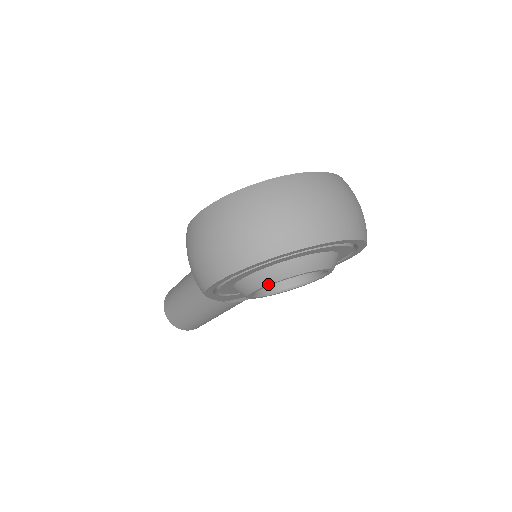
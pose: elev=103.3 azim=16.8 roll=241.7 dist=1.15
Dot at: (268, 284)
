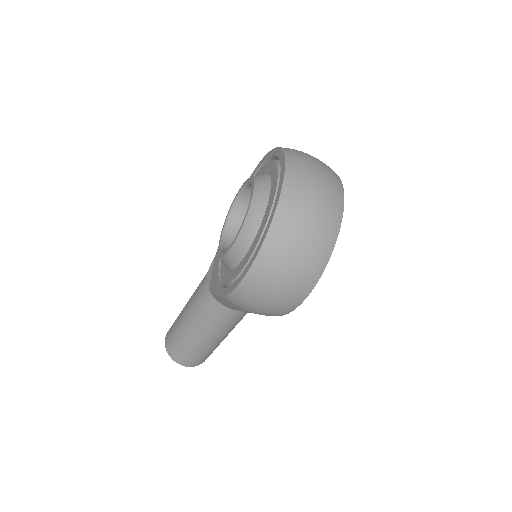
Dot at: occluded
